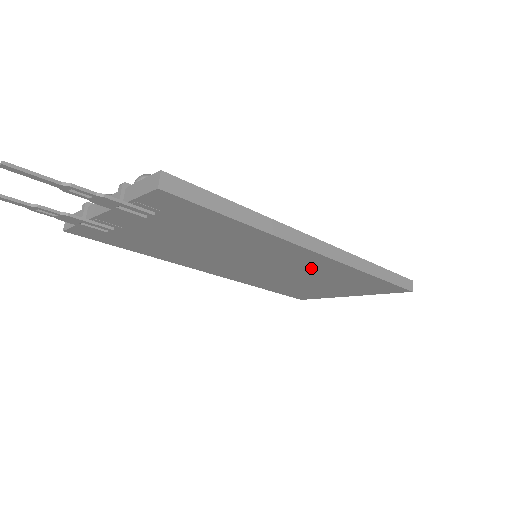
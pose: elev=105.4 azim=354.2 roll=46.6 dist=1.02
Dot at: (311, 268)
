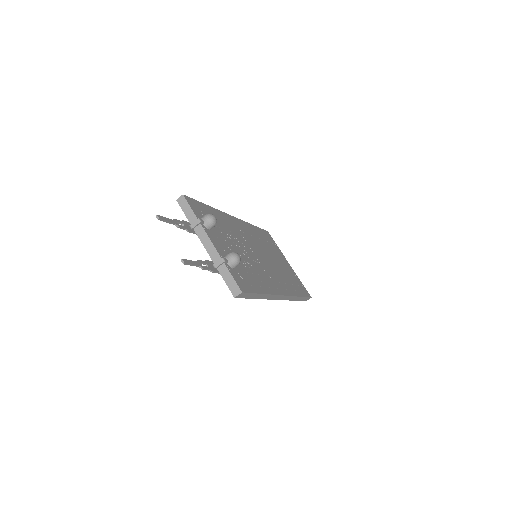
Dot at: occluded
